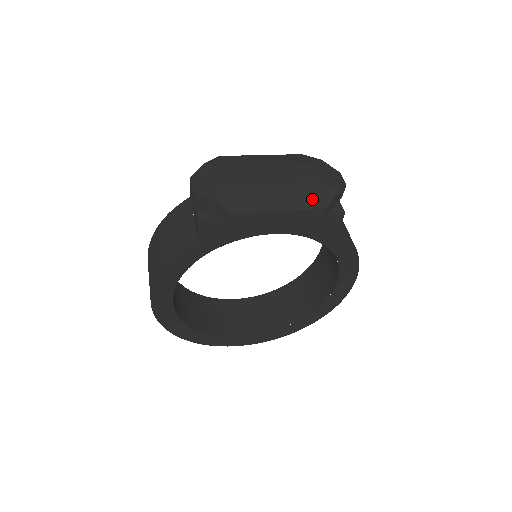
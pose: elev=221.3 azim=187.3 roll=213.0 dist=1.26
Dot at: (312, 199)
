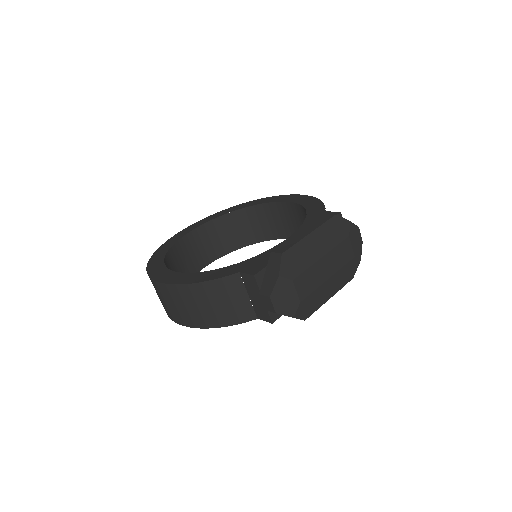
Dot at: (347, 276)
